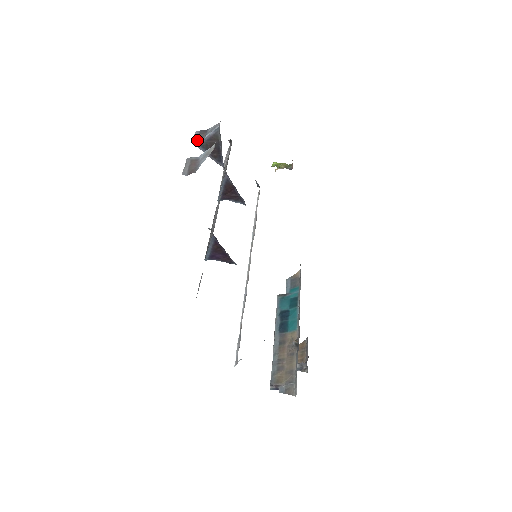
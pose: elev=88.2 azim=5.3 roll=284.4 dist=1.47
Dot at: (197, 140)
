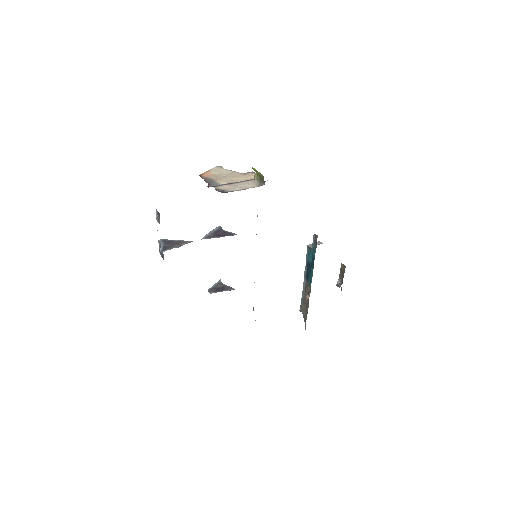
Dot at: (158, 222)
